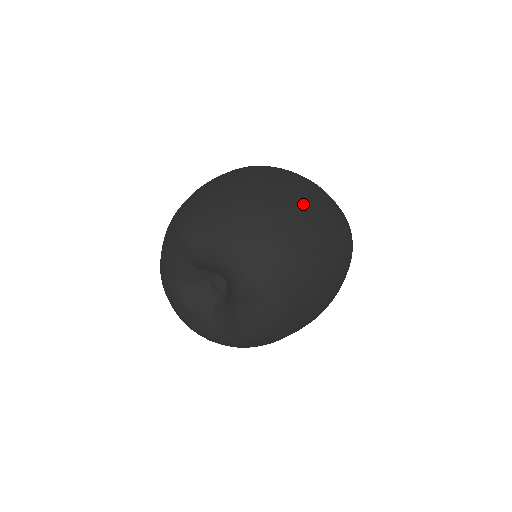
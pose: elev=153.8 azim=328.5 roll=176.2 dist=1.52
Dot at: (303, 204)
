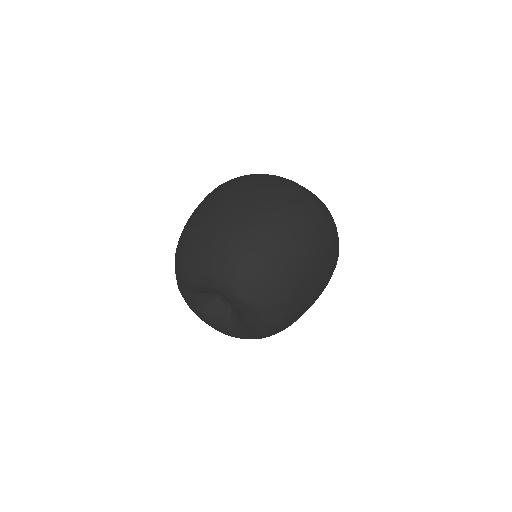
Dot at: (262, 213)
